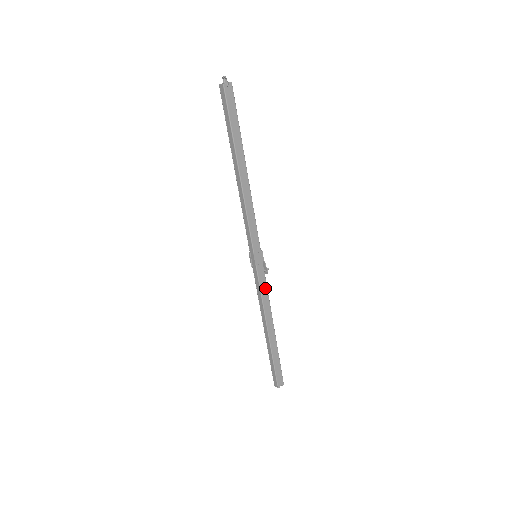
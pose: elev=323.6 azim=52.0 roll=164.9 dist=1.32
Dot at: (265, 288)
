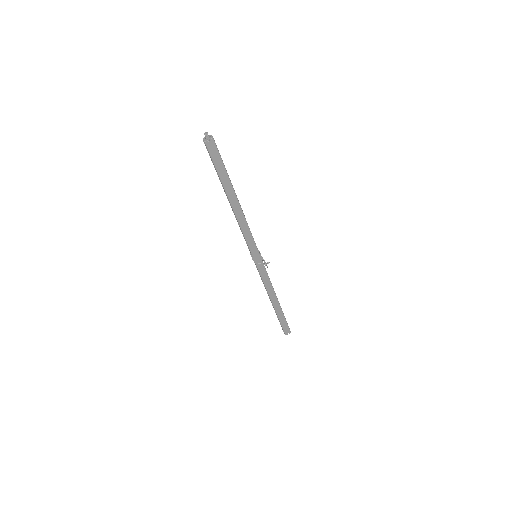
Dot at: (266, 277)
